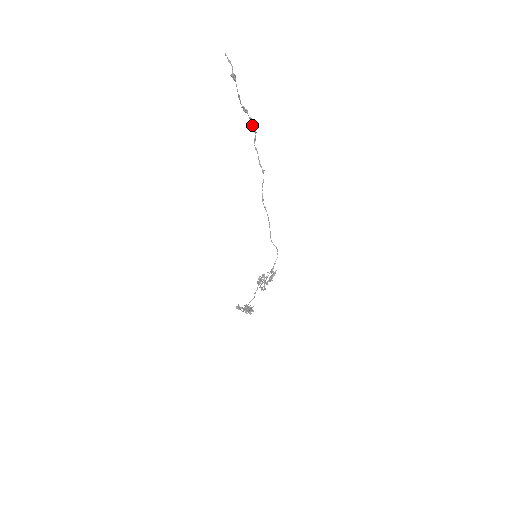
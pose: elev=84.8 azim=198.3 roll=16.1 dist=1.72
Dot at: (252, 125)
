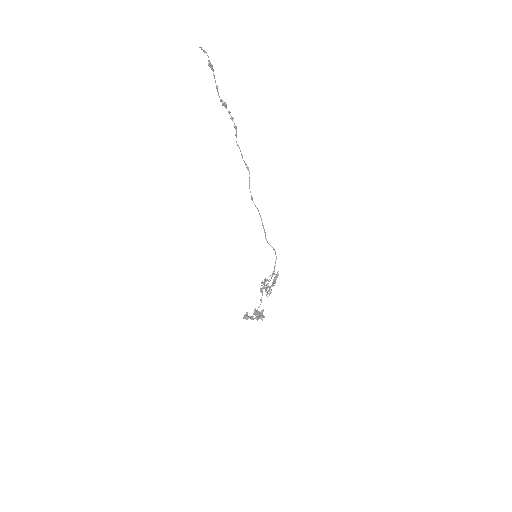
Dot at: (232, 119)
